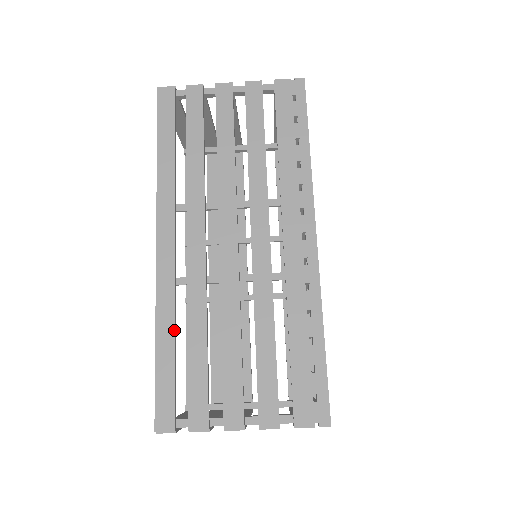
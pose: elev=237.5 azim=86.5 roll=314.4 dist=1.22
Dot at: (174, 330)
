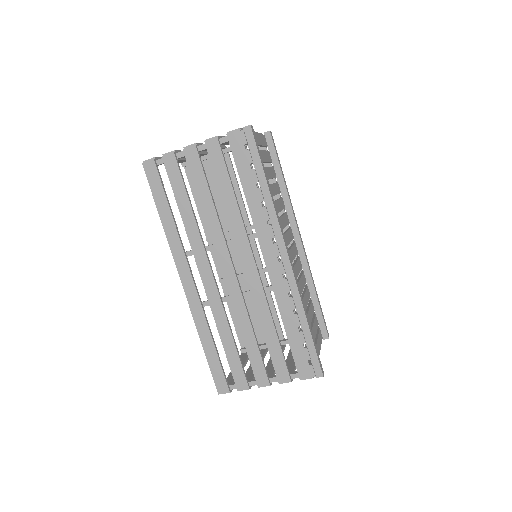
Dot at: (211, 336)
